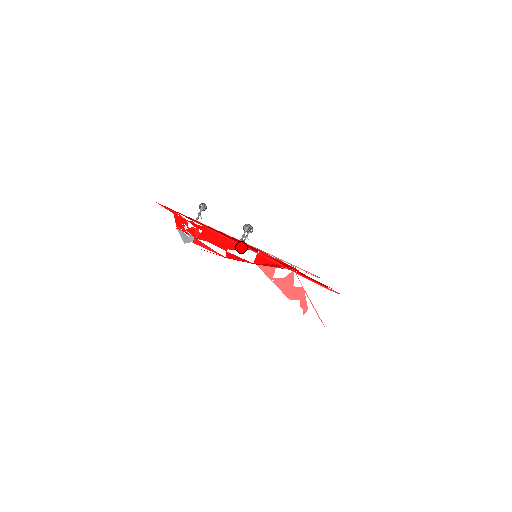
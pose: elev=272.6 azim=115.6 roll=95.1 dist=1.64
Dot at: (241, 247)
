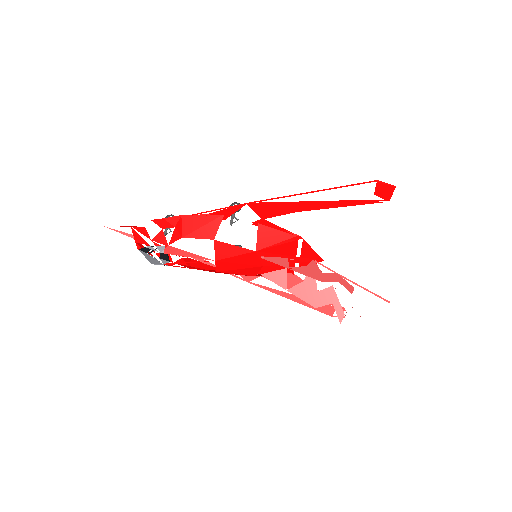
Dot at: occluded
